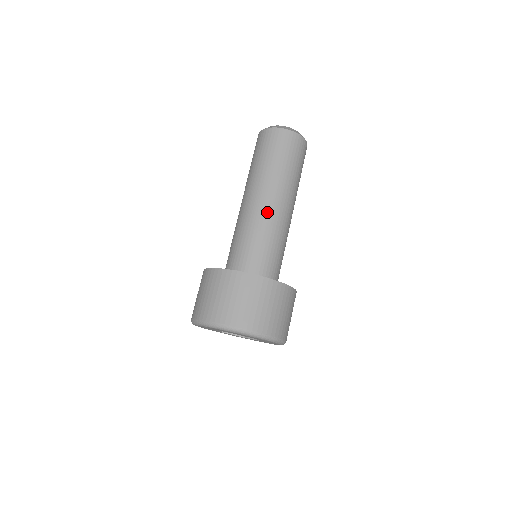
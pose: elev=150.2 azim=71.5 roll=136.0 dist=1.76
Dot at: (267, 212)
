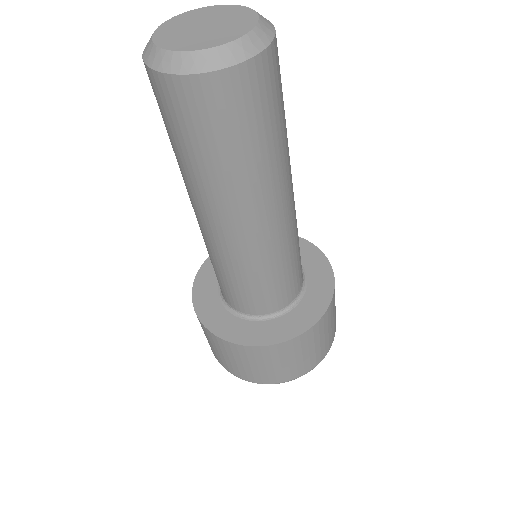
Dot at: (274, 235)
